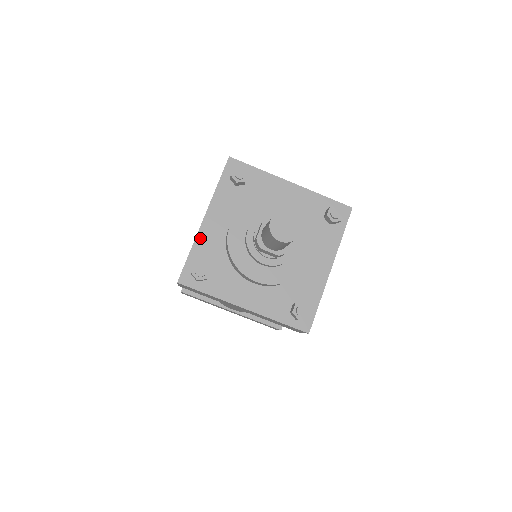
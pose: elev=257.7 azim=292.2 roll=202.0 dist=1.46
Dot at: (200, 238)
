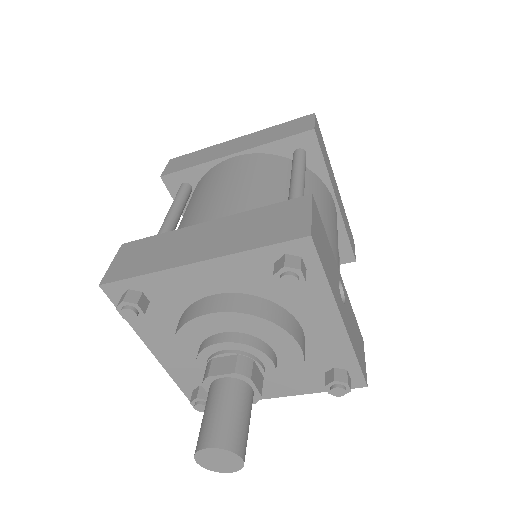
Dot at: (171, 370)
